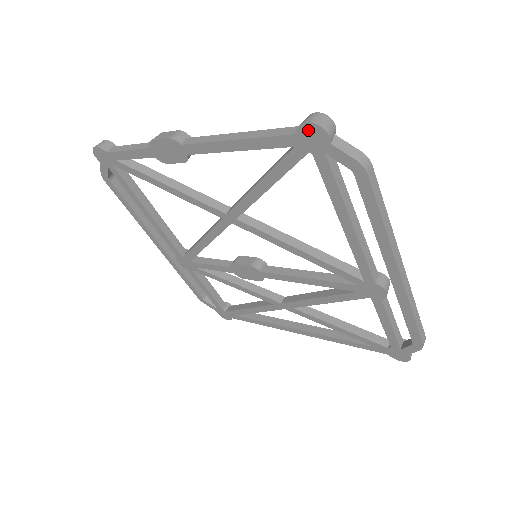
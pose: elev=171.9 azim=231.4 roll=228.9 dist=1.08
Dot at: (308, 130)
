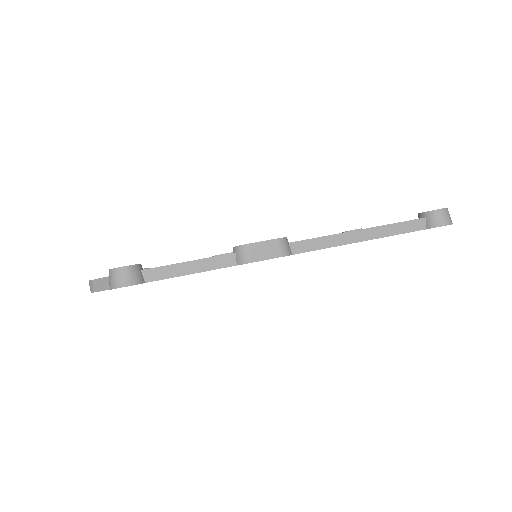
Dot at: occluded
